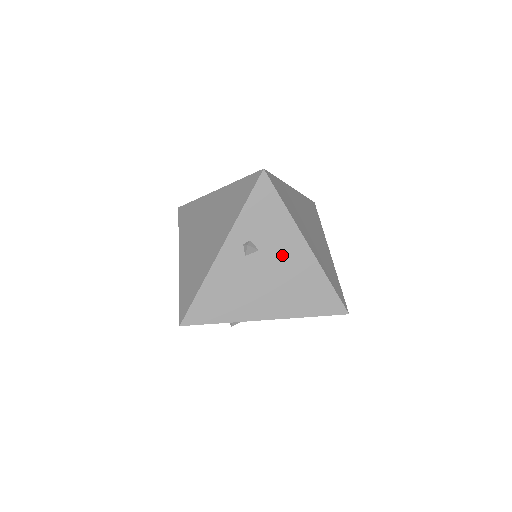
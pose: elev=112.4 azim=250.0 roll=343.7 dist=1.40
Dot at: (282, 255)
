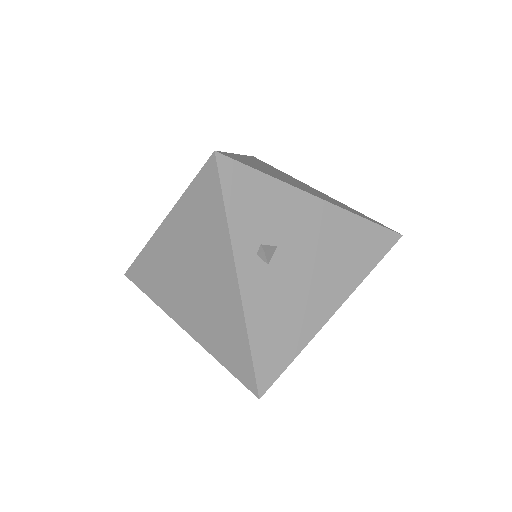
Dot at: (303, 231)
